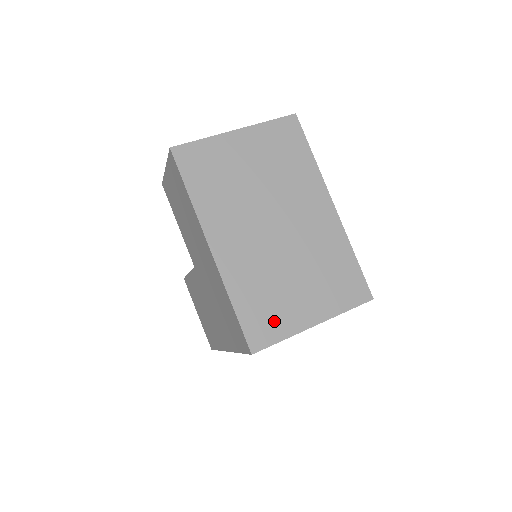
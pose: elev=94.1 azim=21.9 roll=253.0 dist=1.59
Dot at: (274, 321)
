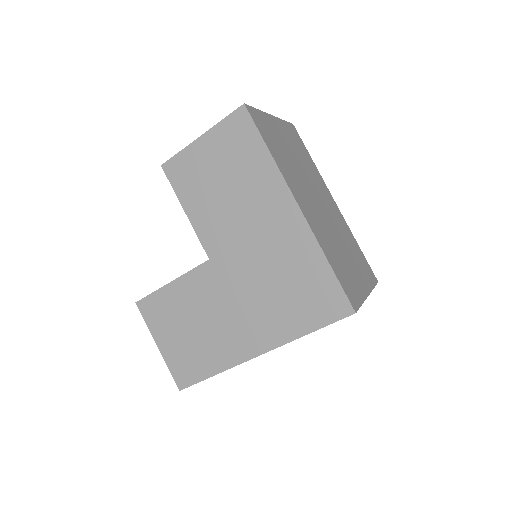
Dot at: (352, 285)
